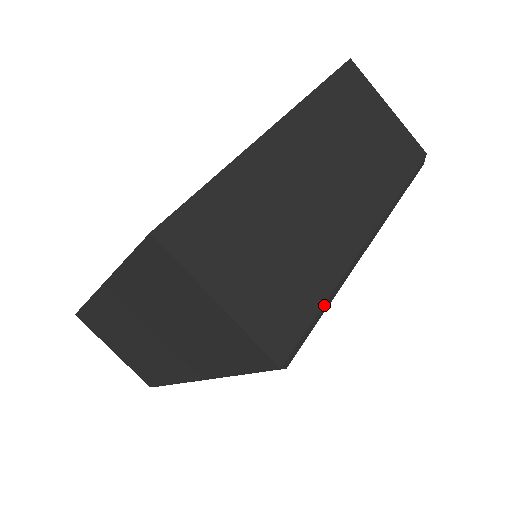
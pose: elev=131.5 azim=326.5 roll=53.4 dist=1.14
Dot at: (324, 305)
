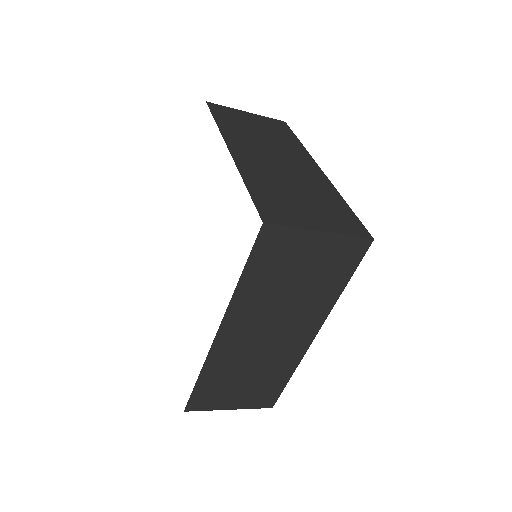
Dot at: (348, 206)
